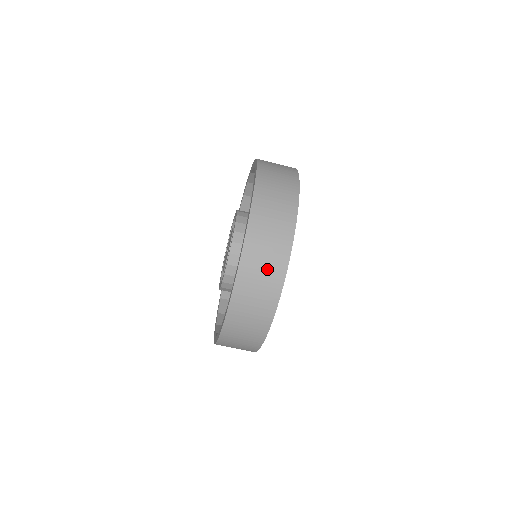
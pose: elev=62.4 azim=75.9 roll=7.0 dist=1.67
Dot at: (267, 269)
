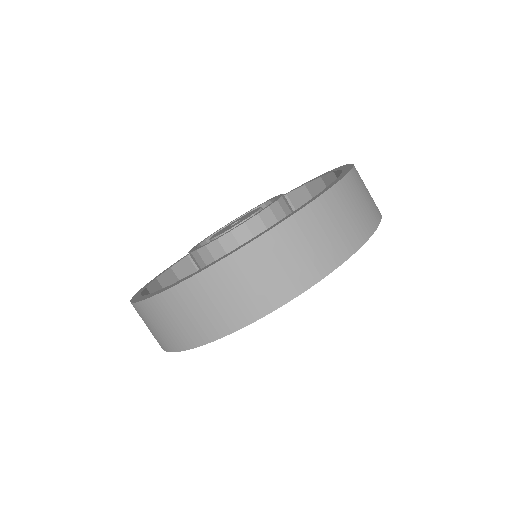
Dot at: (347, 224)
